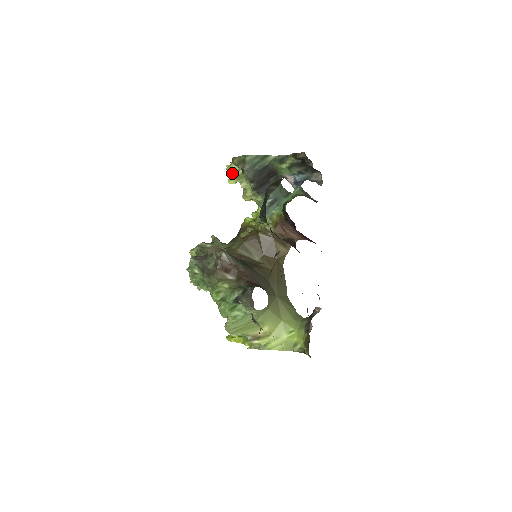
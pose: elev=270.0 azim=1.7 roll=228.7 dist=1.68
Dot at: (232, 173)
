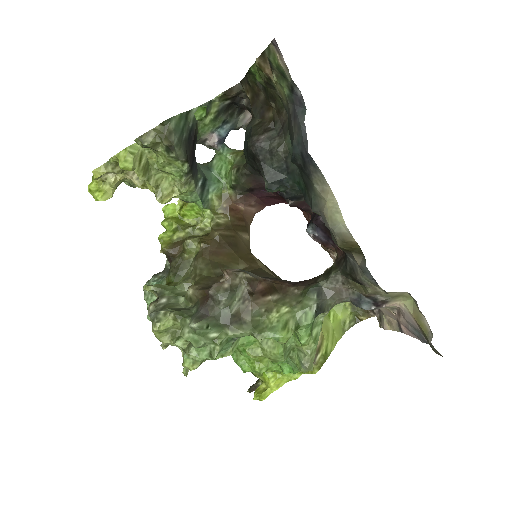
Dot at: (134, 169)
